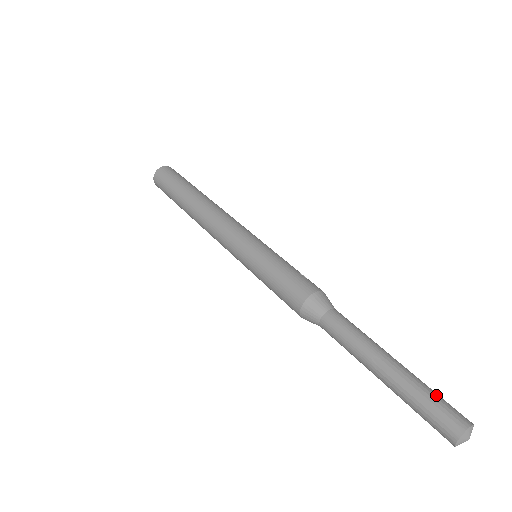
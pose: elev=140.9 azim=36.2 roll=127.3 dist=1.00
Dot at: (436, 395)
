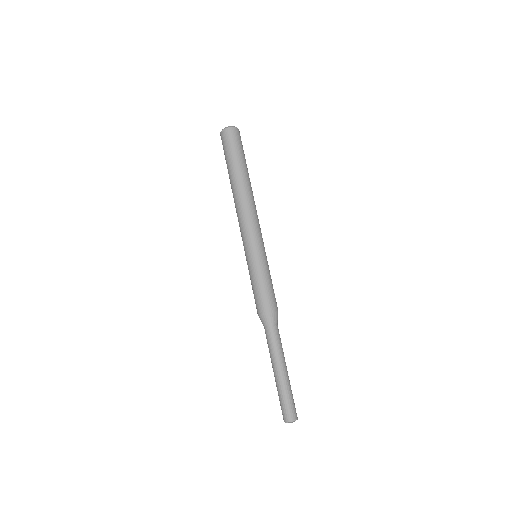
Dot at: (293, 399)
